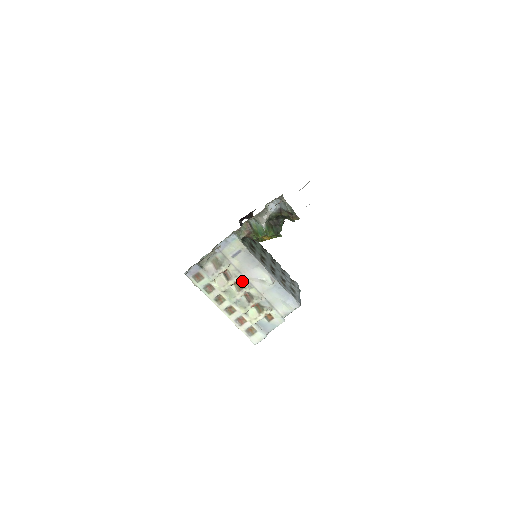
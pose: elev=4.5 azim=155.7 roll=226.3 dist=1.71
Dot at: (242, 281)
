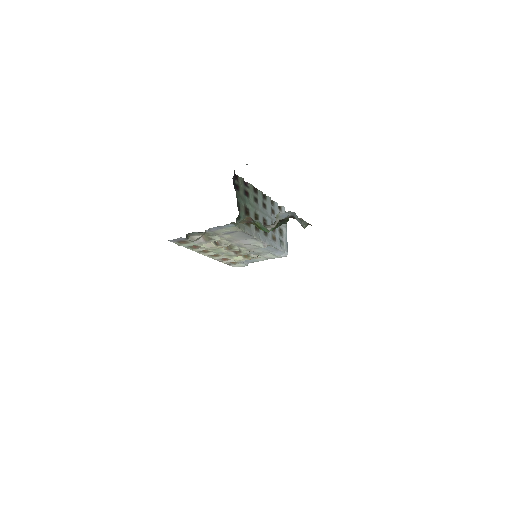
Dot at: (232, 244)
